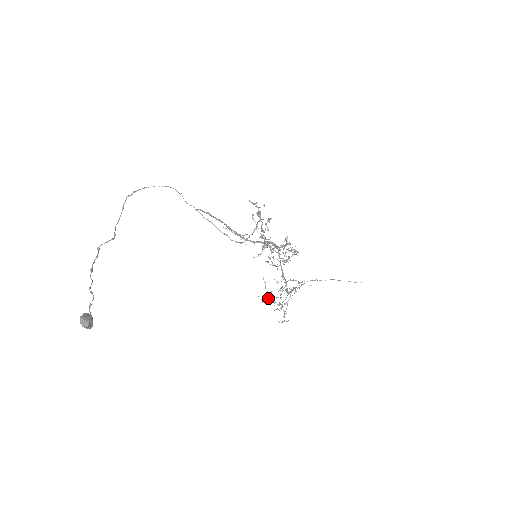
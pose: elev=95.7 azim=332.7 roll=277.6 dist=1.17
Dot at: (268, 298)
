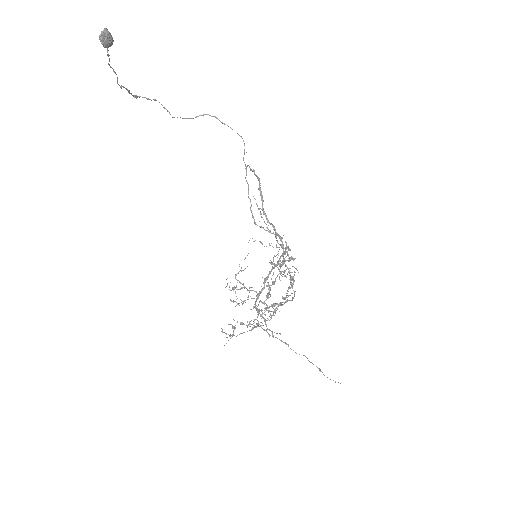
Dot at: (237, 273)
